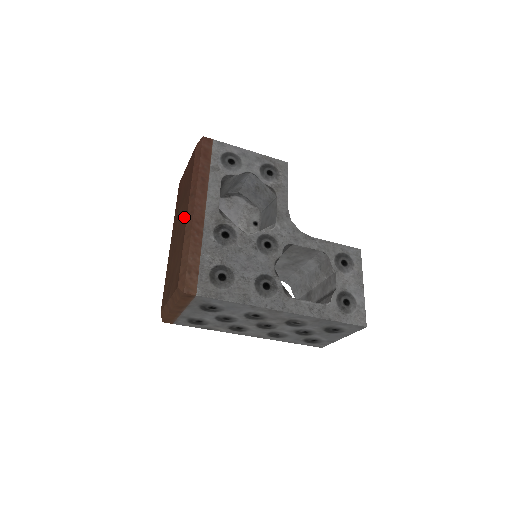
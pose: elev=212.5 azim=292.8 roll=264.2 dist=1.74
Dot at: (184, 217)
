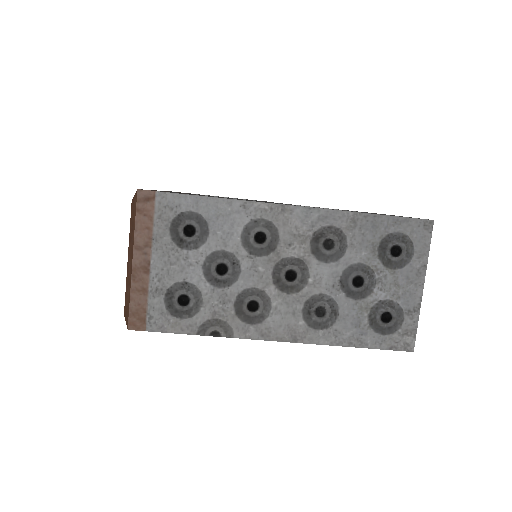
Dot at: occluded
